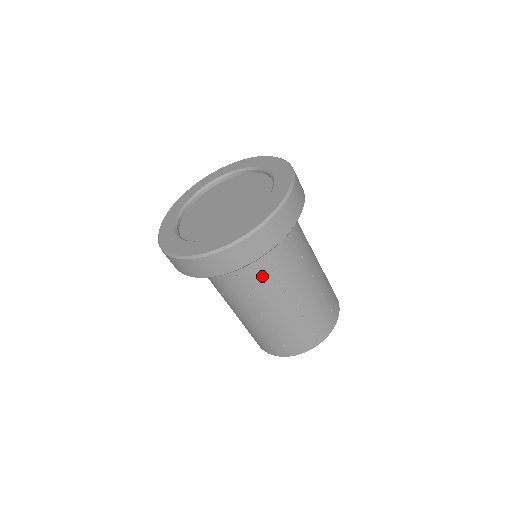
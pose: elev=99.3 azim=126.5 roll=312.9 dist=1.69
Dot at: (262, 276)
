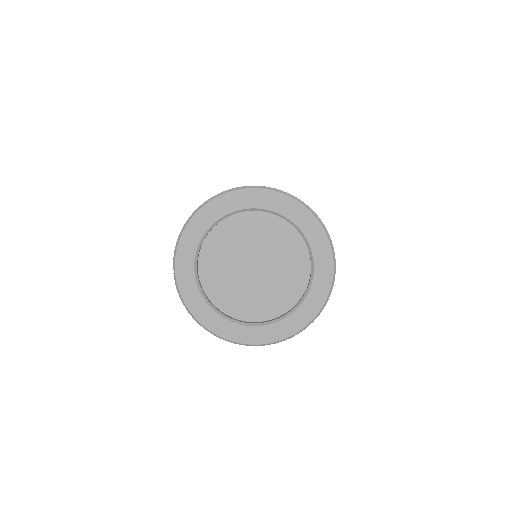
Dot at: occluded
